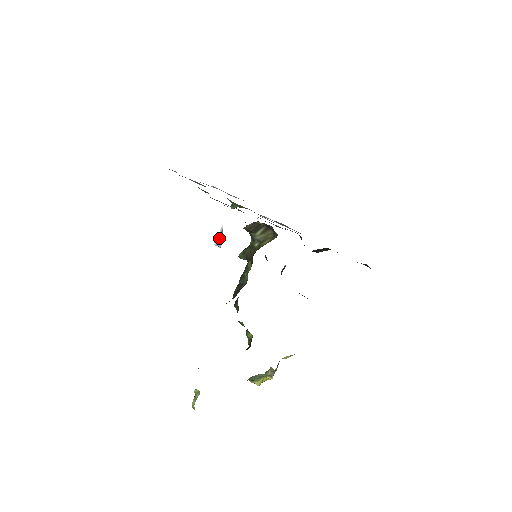
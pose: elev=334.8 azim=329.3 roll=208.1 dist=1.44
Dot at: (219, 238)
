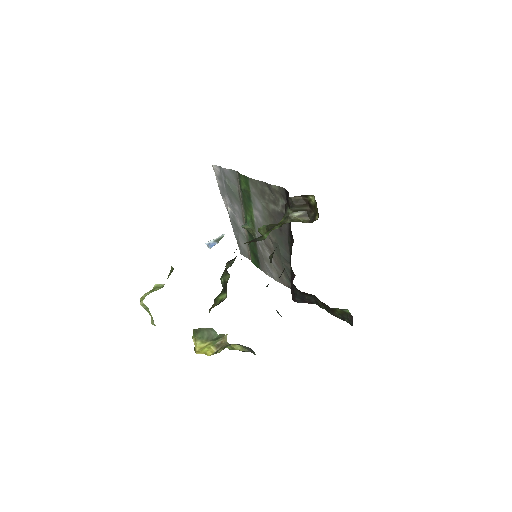
Dot at: (214, 241)
